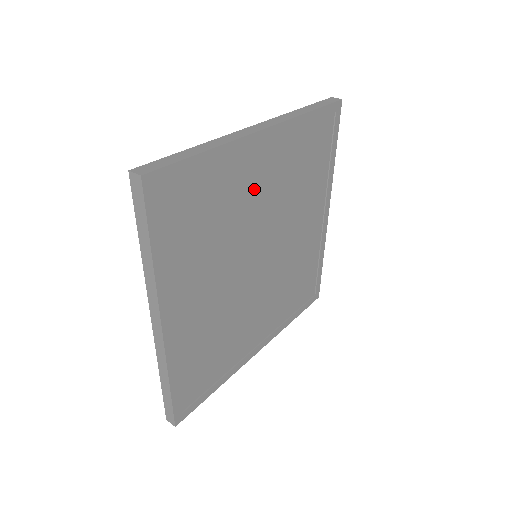
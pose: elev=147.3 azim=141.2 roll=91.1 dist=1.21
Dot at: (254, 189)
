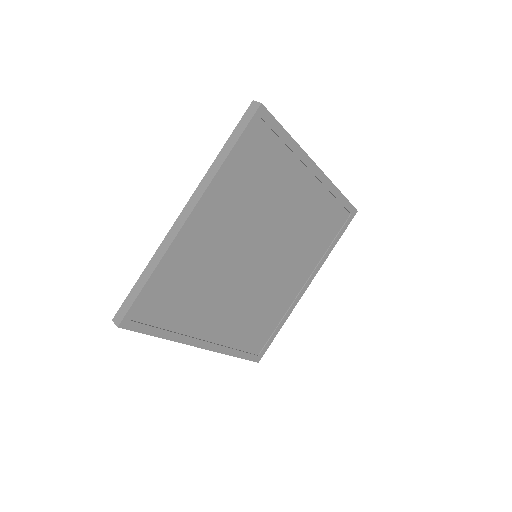
Dot at: (290, 199)
